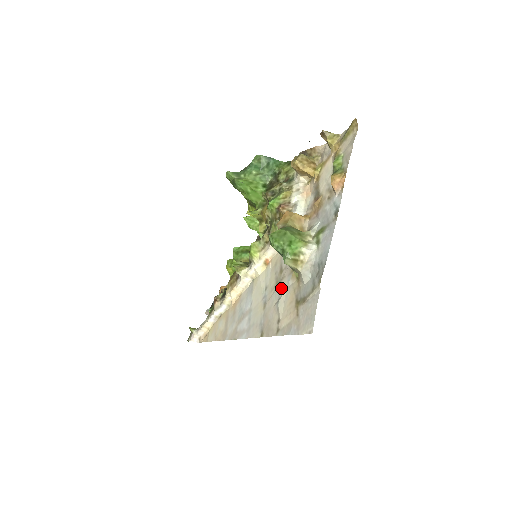
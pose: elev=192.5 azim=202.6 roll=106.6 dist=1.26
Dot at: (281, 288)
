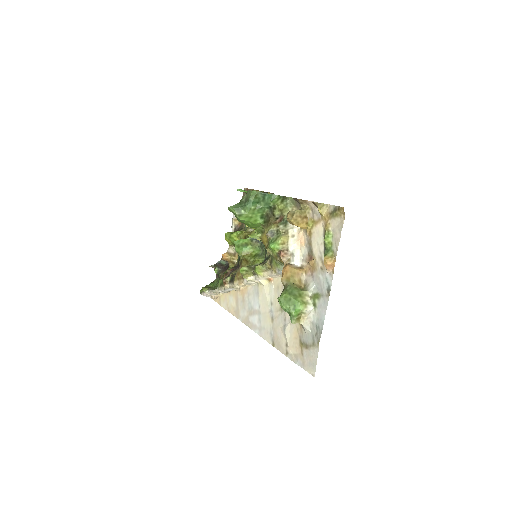
Dot at: (286, 317)
